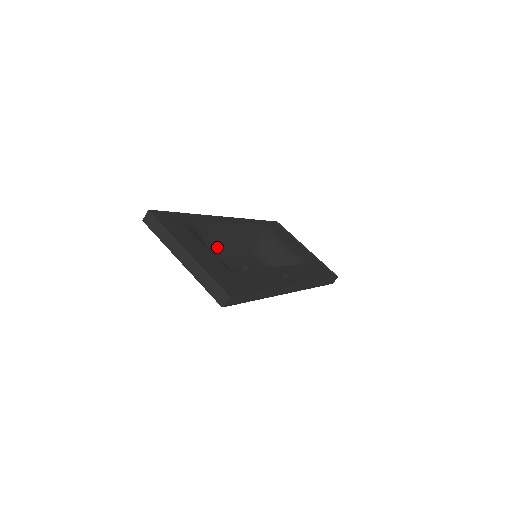
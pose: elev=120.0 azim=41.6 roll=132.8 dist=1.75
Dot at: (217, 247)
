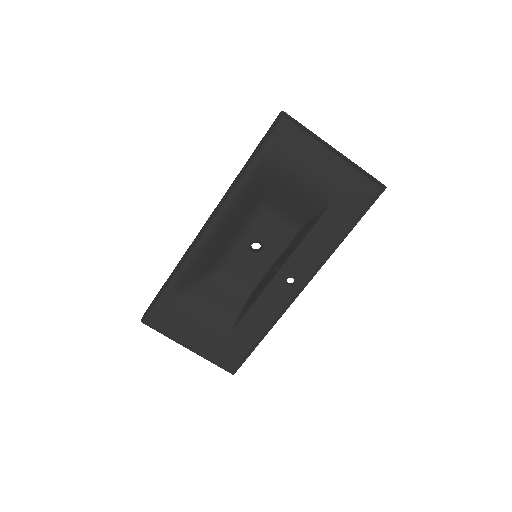
Dot at: (215, 259)
